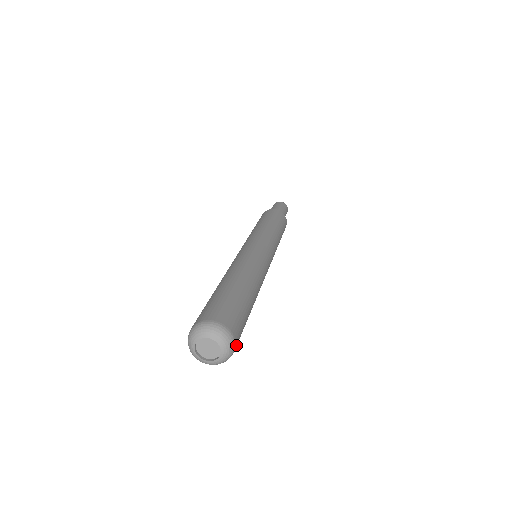
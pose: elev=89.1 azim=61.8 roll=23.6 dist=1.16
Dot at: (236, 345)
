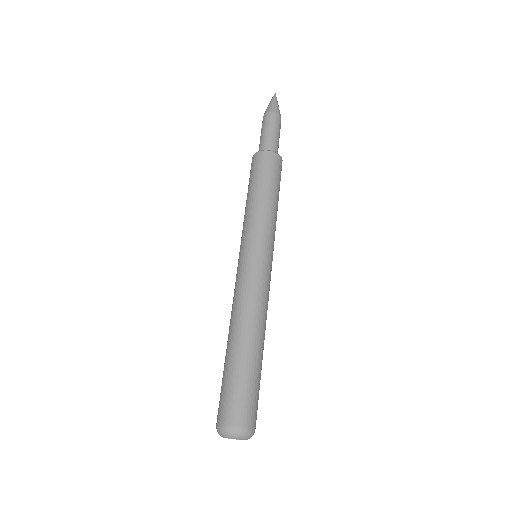
Dot at: (255, 424)
